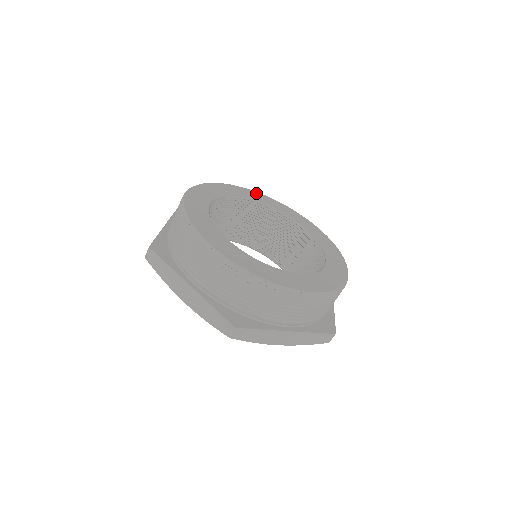
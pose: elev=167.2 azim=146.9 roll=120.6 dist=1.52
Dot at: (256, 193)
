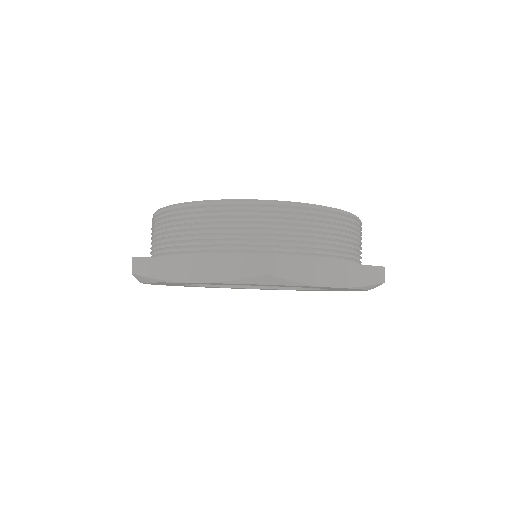
Dot at: occluded
